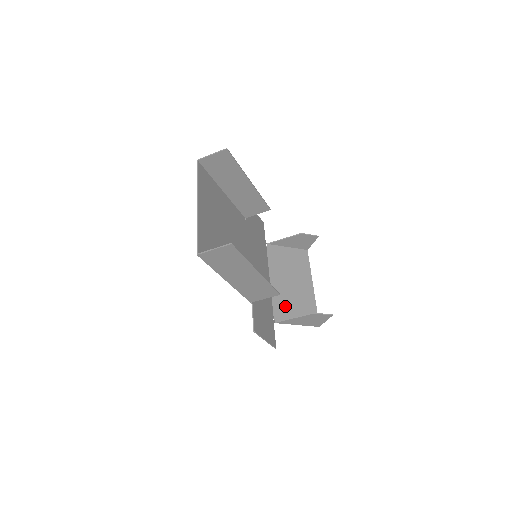
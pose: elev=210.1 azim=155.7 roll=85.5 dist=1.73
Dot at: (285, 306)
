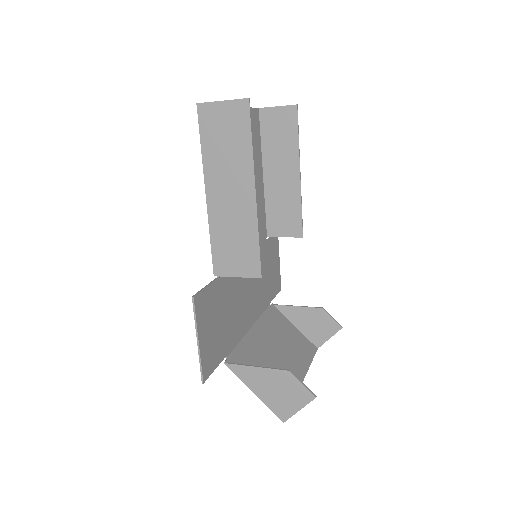
Dot at: (252, 362)
